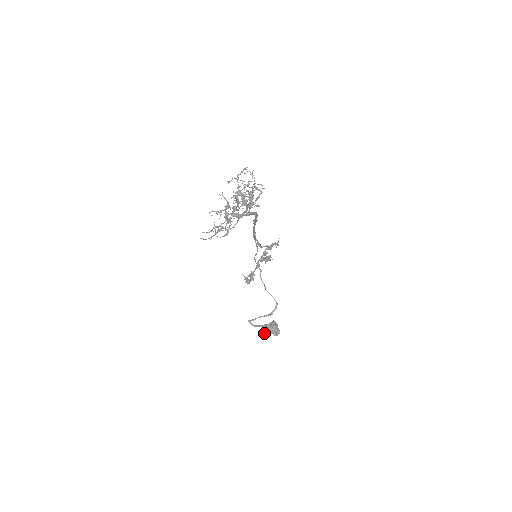
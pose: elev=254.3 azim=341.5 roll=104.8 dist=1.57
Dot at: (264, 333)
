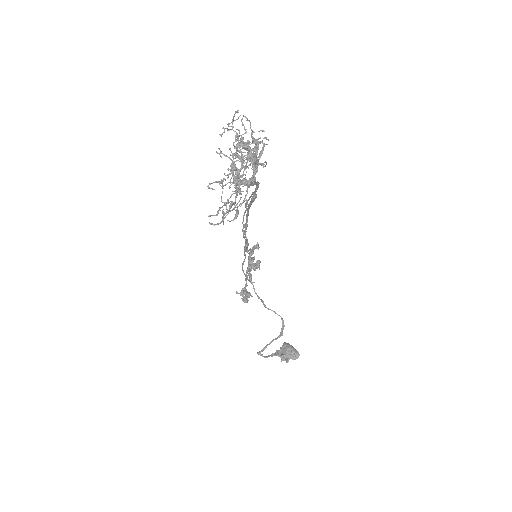
Dot at: occluded
